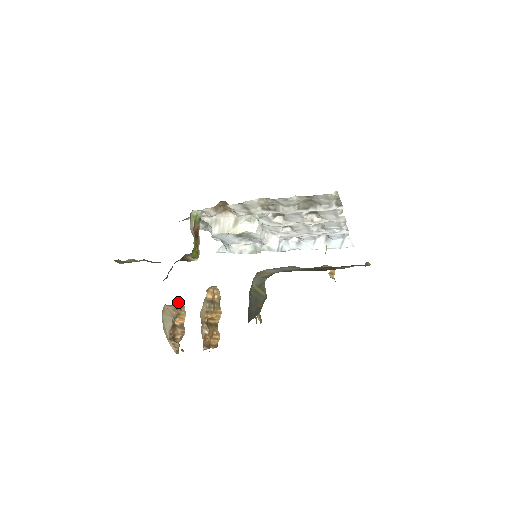
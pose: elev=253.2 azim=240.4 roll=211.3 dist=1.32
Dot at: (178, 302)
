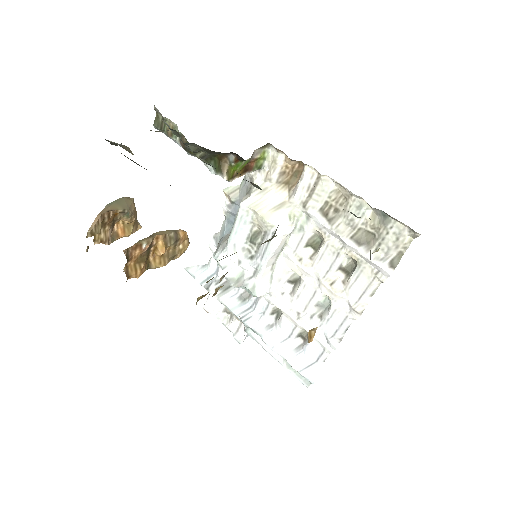
Dot at: occluded
